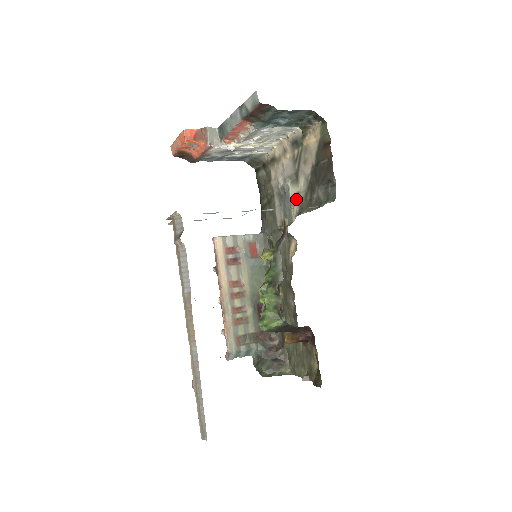
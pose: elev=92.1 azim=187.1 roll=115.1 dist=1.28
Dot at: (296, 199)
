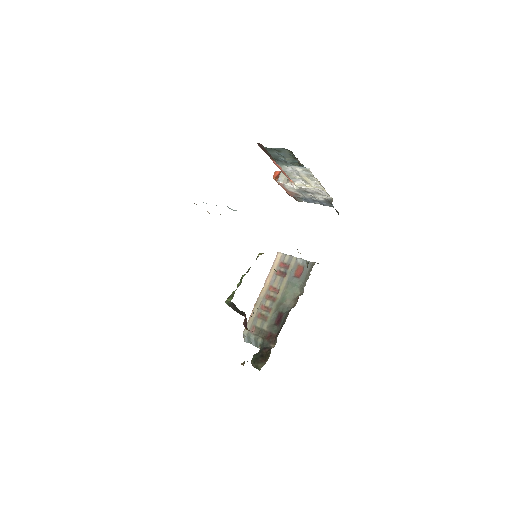
Dot at: occluded
